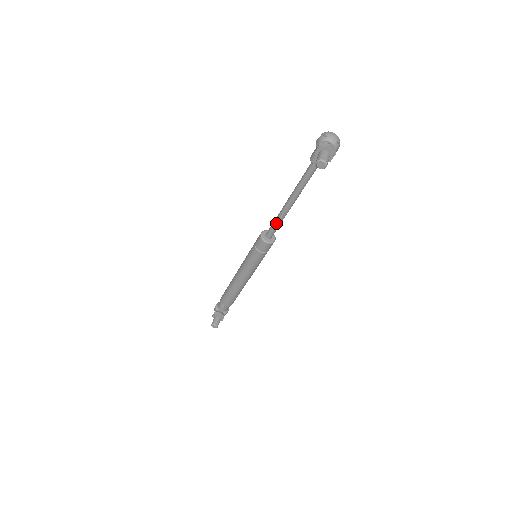
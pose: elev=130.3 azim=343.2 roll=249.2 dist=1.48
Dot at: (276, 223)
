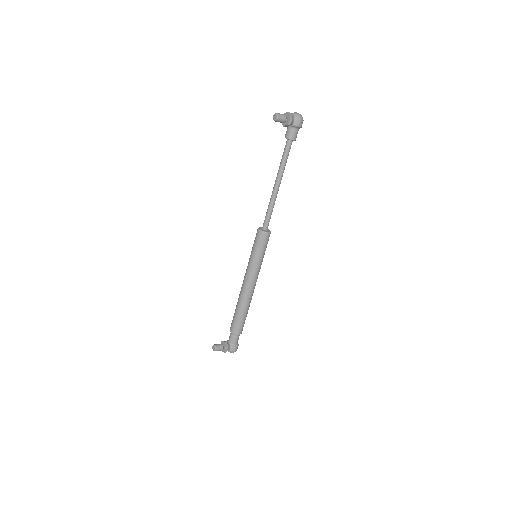
Dot at: (268, 209)
